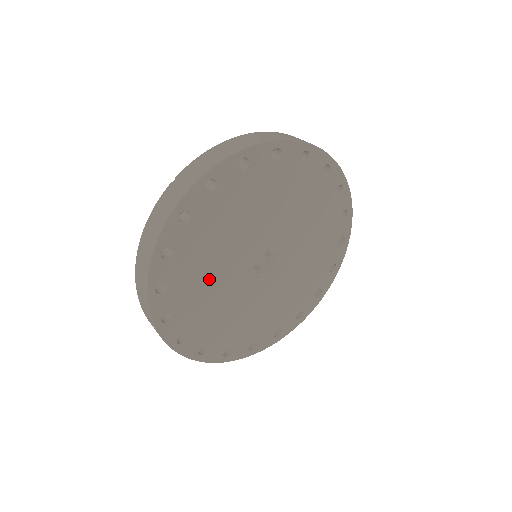
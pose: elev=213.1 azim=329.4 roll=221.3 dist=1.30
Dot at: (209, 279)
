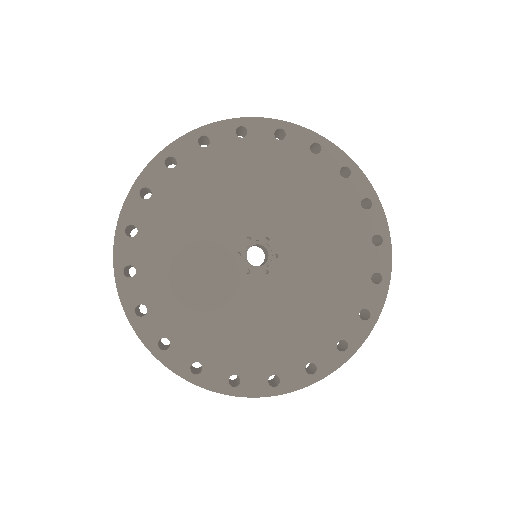
Dot at: (208, 307)
